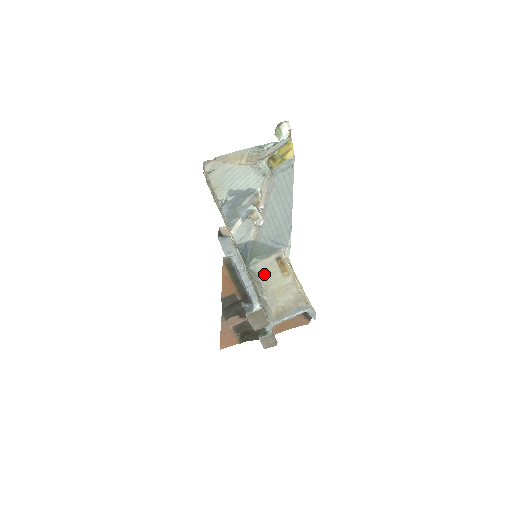
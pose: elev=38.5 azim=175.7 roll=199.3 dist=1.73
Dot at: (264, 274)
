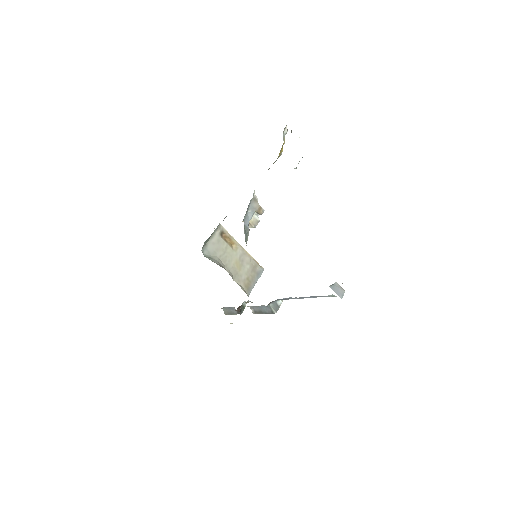
Dot at: (219, 255)
